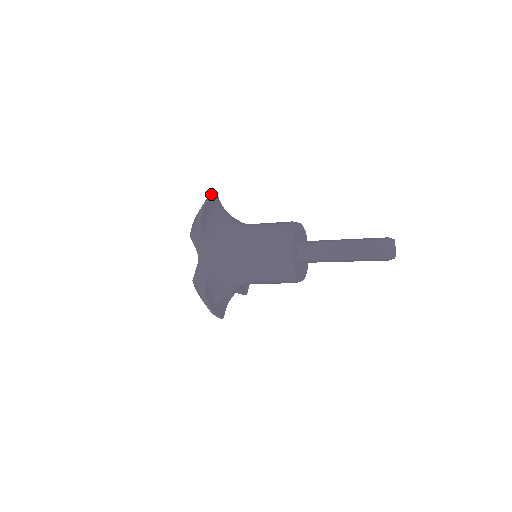
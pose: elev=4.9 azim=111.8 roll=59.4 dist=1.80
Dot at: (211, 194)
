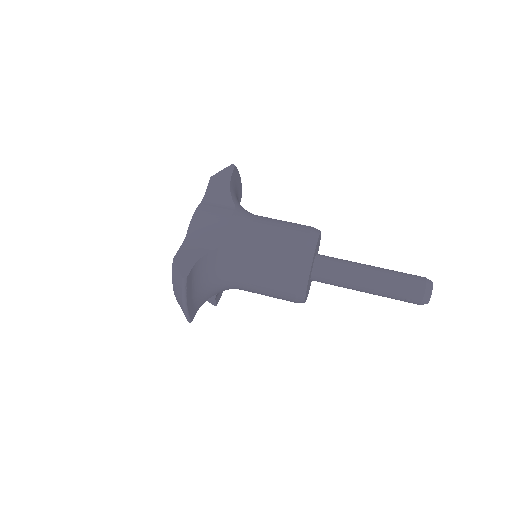
Dot at: (183, 290)
